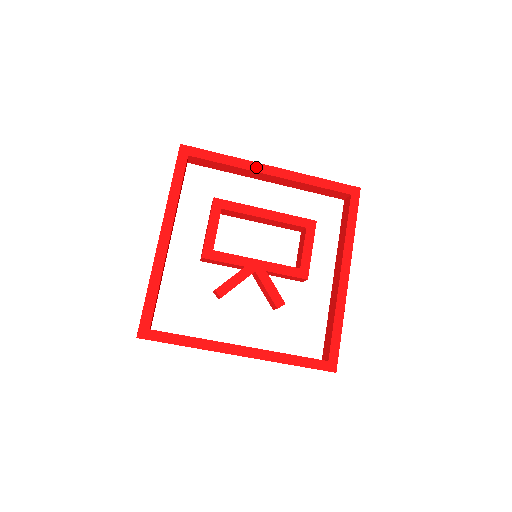
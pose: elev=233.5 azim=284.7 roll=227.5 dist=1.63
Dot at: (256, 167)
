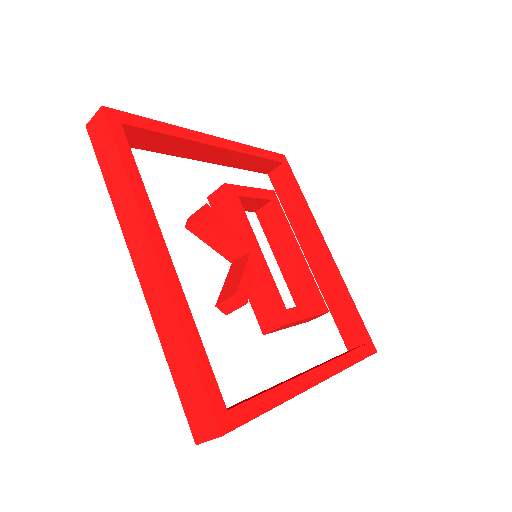
Dot at: (317, 230)
